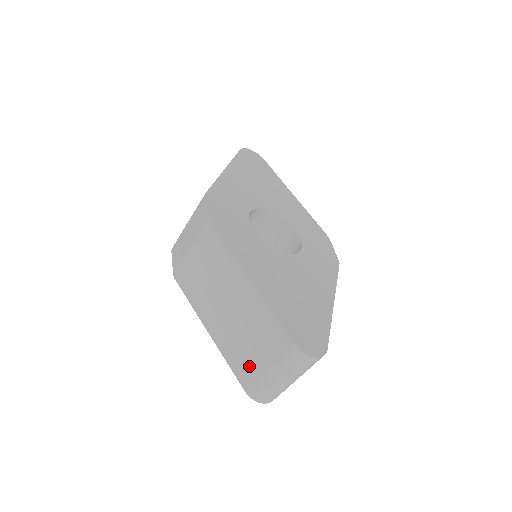
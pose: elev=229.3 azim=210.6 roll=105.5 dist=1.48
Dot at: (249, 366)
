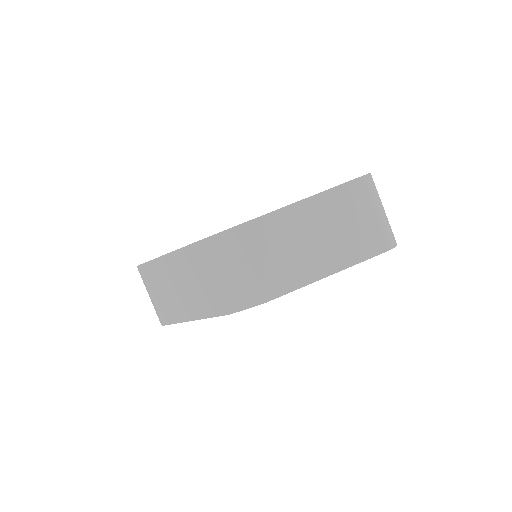
Dot at: (368, 236)
